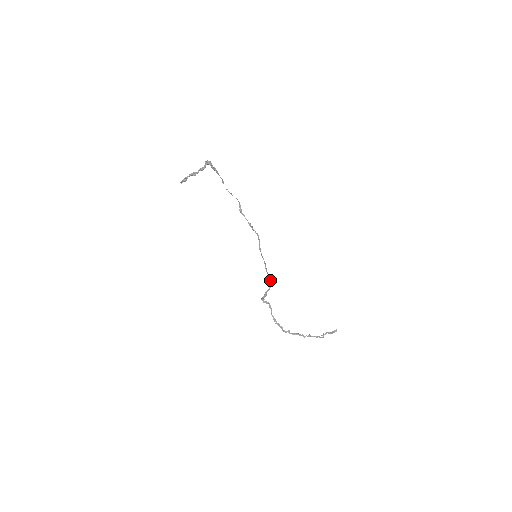
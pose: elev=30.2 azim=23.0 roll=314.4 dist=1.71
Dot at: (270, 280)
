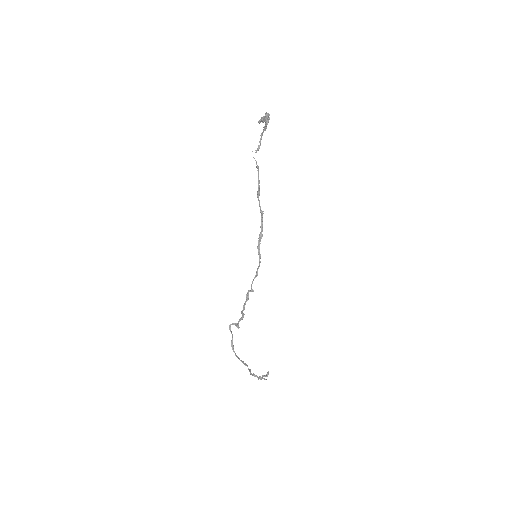
Dot at: occluded
